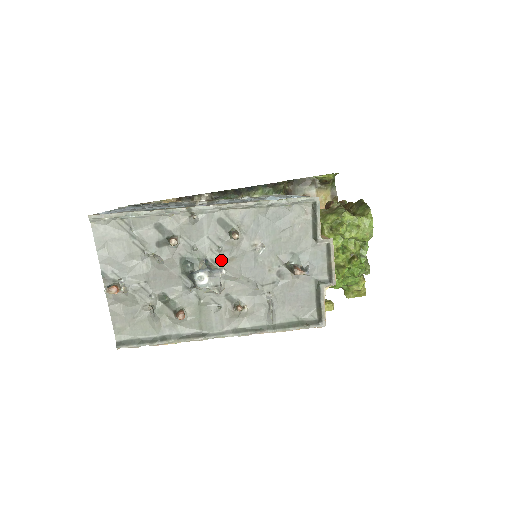
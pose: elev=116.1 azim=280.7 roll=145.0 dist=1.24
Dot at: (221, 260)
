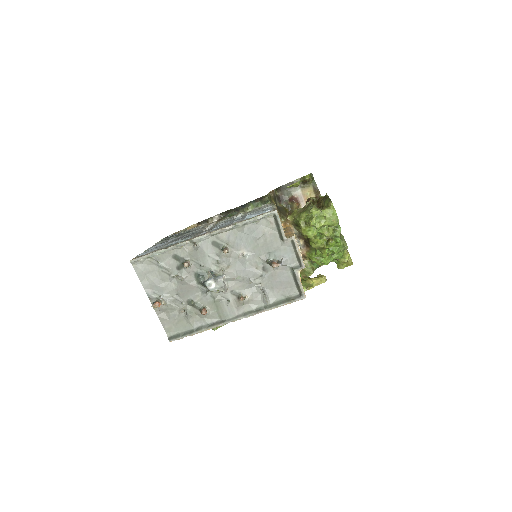
Dot at: (221, 269)
